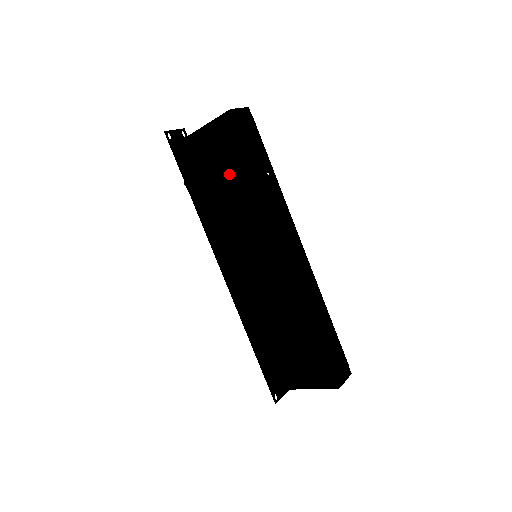
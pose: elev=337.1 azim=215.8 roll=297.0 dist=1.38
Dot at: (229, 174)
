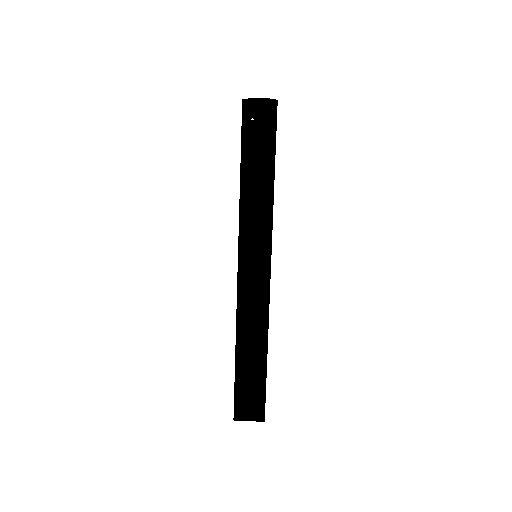
Dot at: occluded
